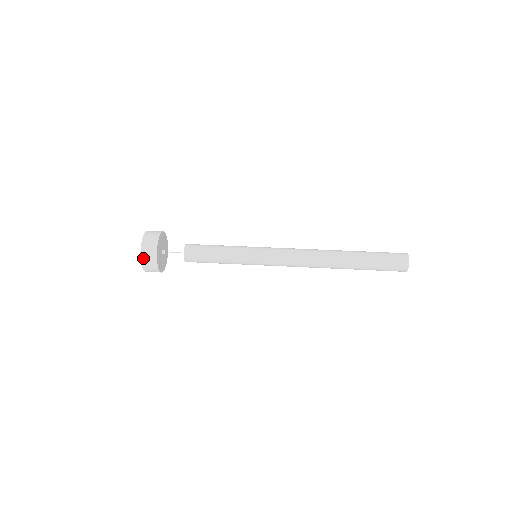
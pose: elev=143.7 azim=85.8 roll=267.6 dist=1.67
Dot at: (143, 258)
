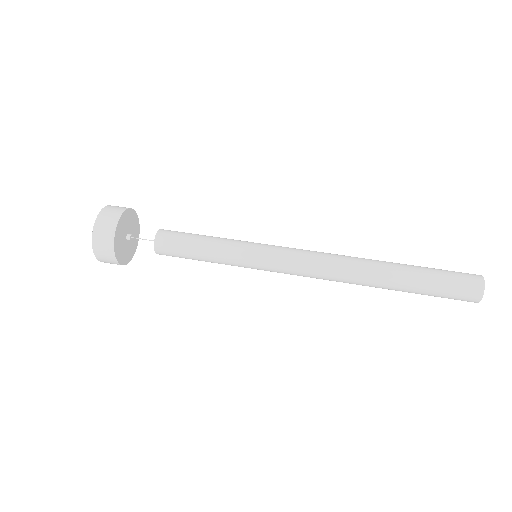
Dot at: (102, 261)
